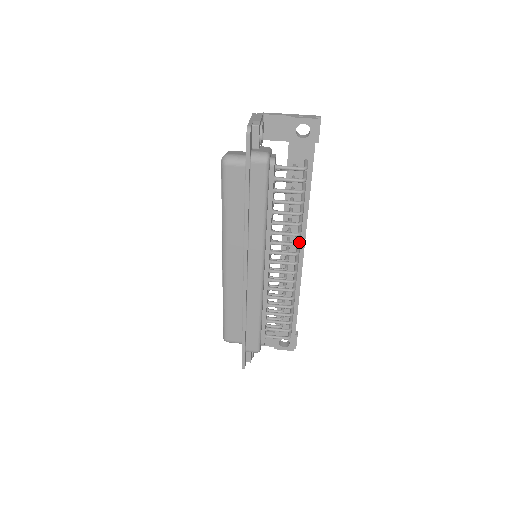
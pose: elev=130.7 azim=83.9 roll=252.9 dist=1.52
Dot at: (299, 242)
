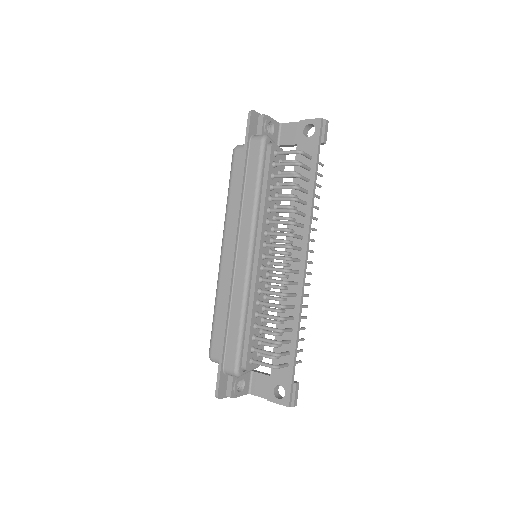
Dot at: occluded
